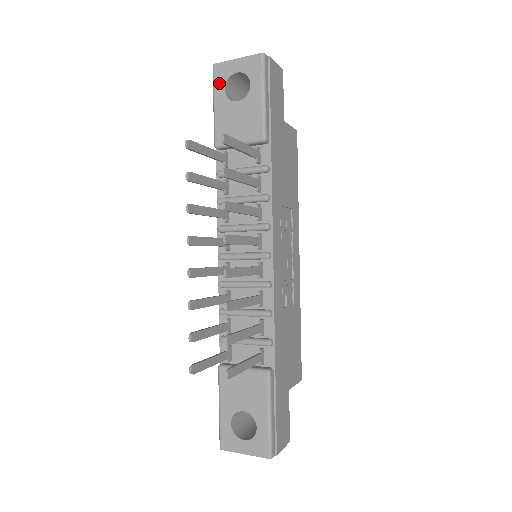
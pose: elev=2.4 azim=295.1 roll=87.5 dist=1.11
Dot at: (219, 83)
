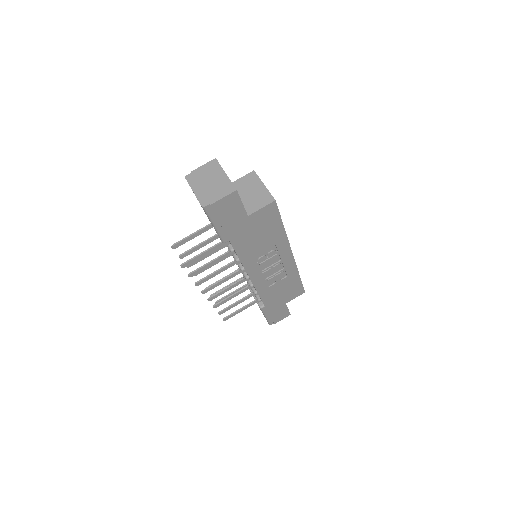
Dot at: occluded
